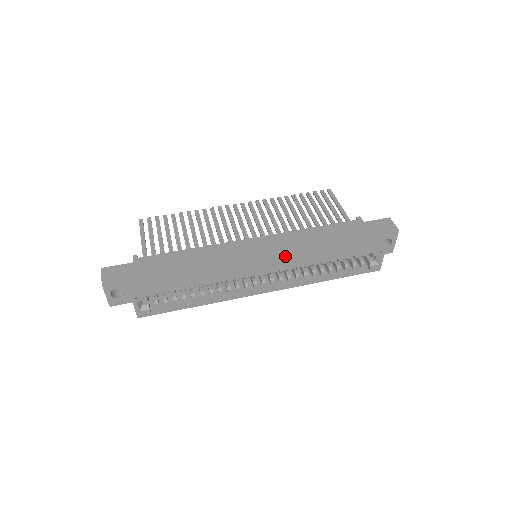
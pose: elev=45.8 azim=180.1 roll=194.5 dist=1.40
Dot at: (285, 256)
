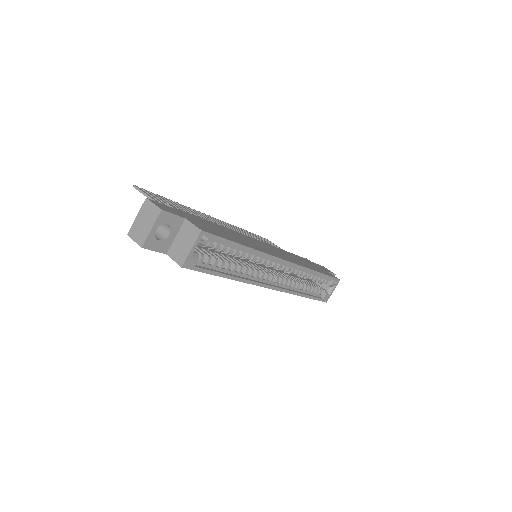
Dot at: (290, 258)
